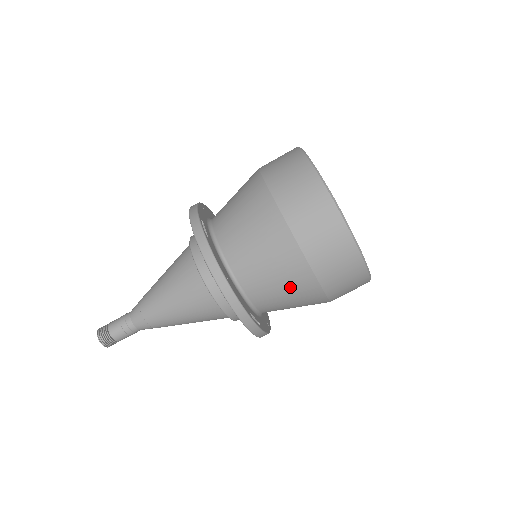
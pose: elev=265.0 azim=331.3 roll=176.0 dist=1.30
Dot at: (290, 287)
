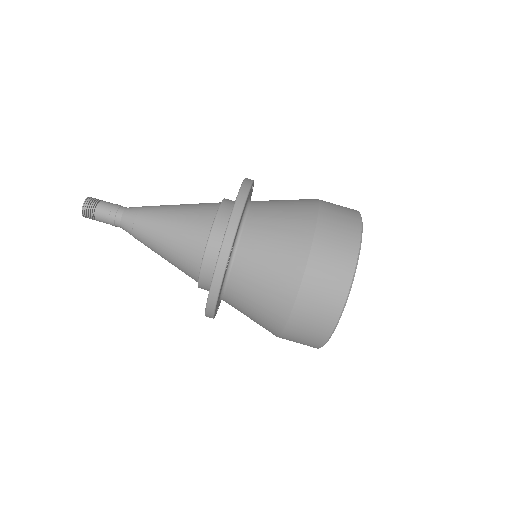
Dot at: (257, 323)
